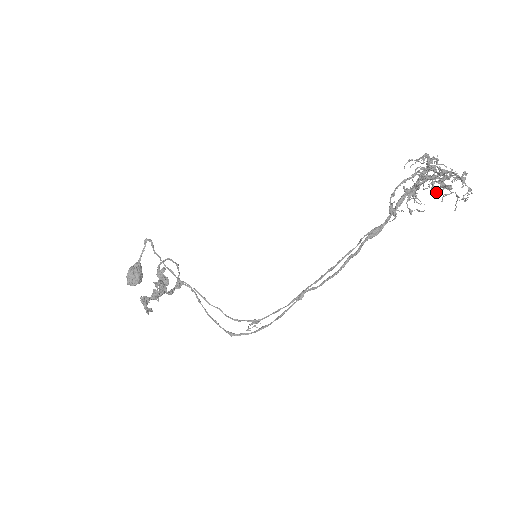
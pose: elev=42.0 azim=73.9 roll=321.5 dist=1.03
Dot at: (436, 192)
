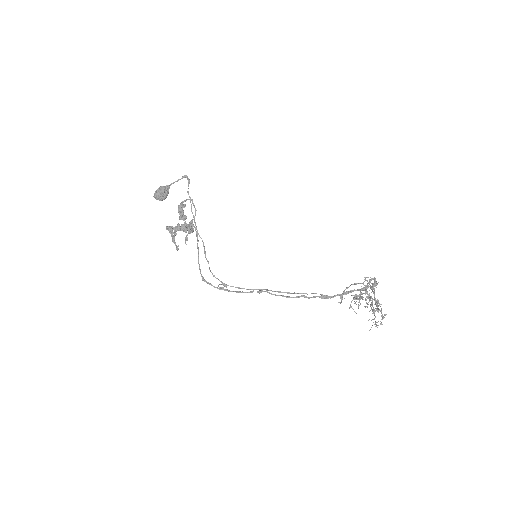
Dot at: (367, 307)
